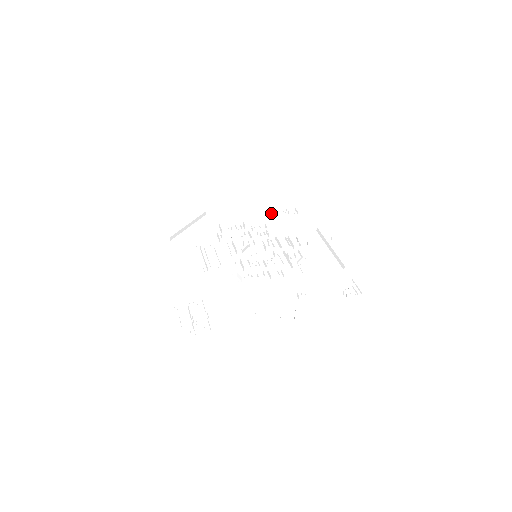
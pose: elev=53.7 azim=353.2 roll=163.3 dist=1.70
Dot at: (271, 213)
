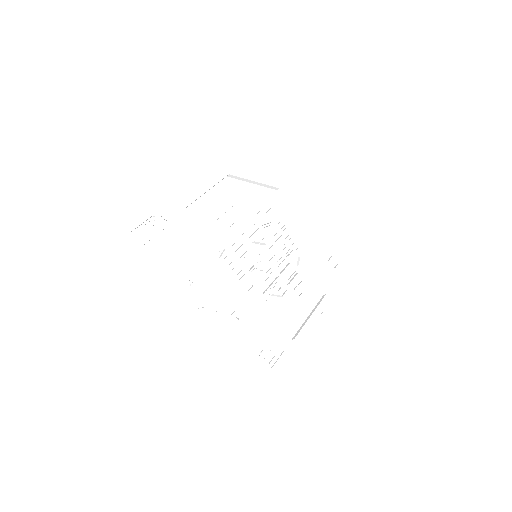
Dot at: (318, 245)
